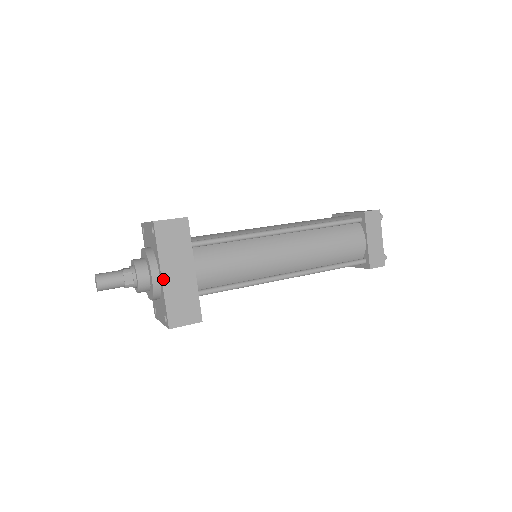
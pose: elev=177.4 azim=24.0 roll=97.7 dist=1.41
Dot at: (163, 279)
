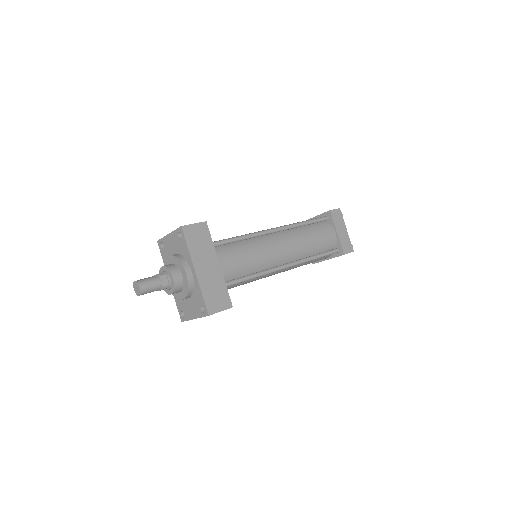
Dot at: (197, 273)
